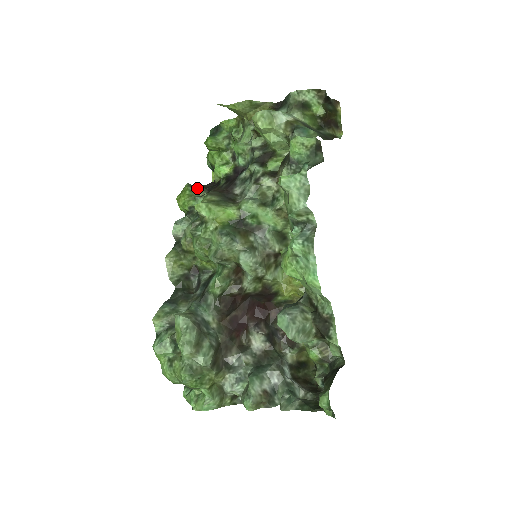
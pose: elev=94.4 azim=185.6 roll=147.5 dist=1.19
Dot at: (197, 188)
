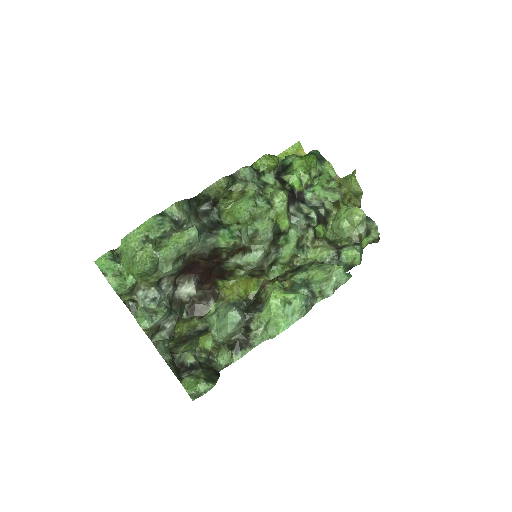
Dot at: (277, 168)
